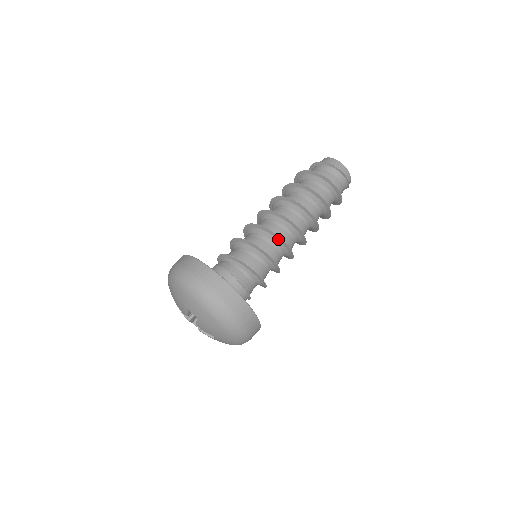
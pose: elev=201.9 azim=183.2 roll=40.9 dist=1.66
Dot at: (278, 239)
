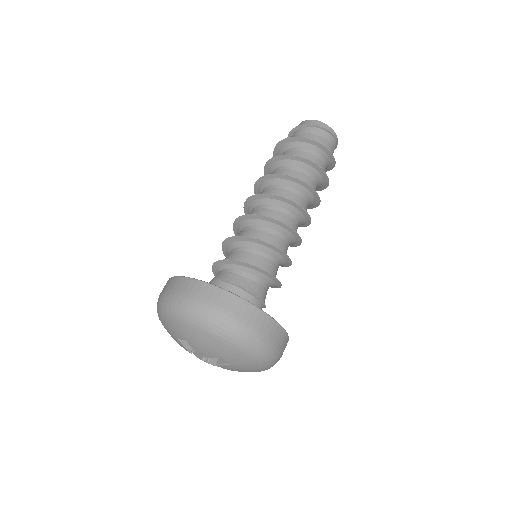
Dot at: (256, 218)
